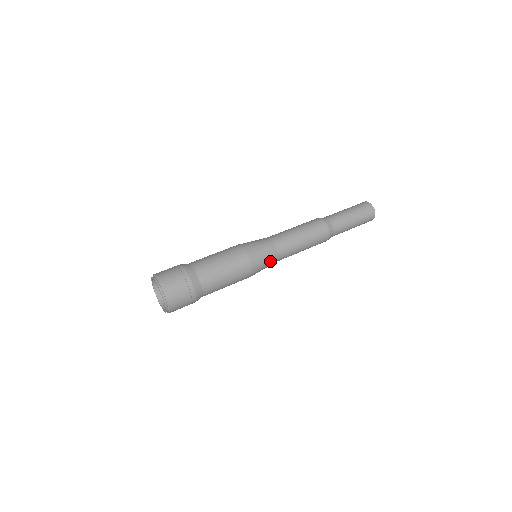
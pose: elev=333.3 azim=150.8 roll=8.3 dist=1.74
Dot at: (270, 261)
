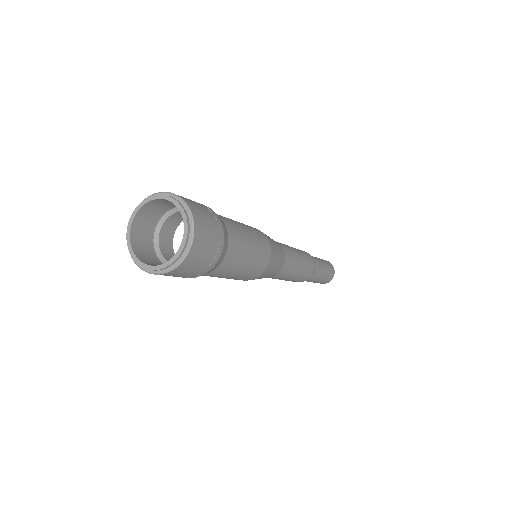
Dot at: (280, 258)
